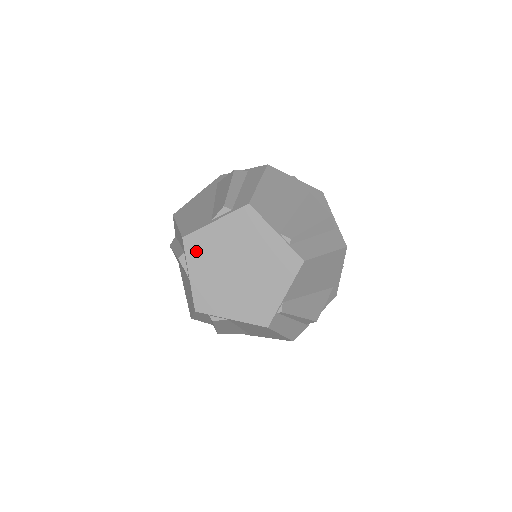
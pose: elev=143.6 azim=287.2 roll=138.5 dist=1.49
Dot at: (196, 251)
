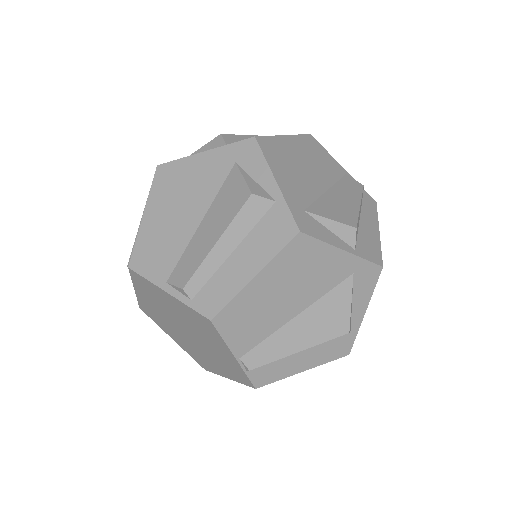
Dot at: (143, 287)
